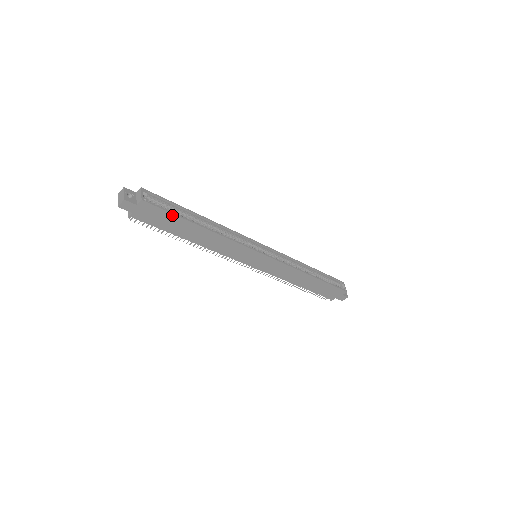
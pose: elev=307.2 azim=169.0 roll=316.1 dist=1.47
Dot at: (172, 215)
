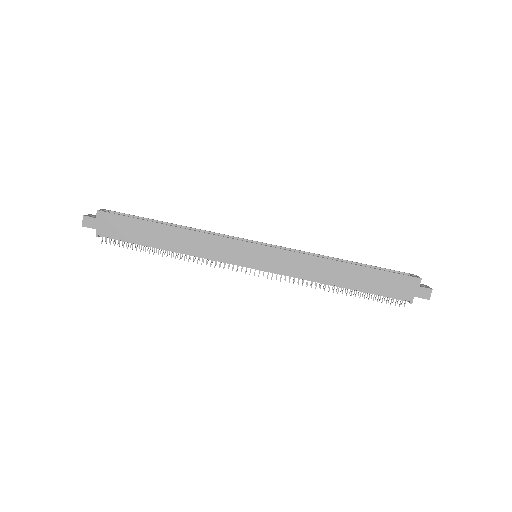
Dot at: (131, 219)
